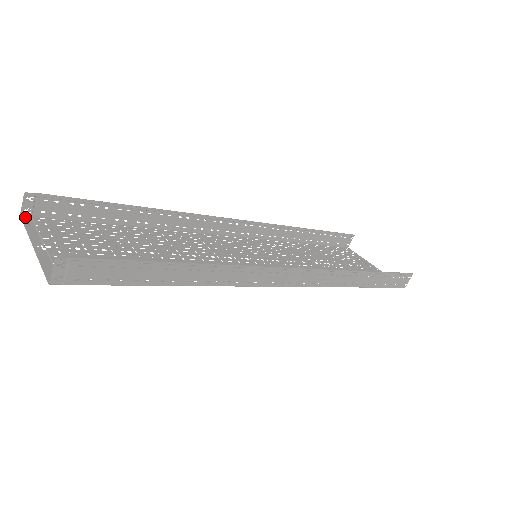
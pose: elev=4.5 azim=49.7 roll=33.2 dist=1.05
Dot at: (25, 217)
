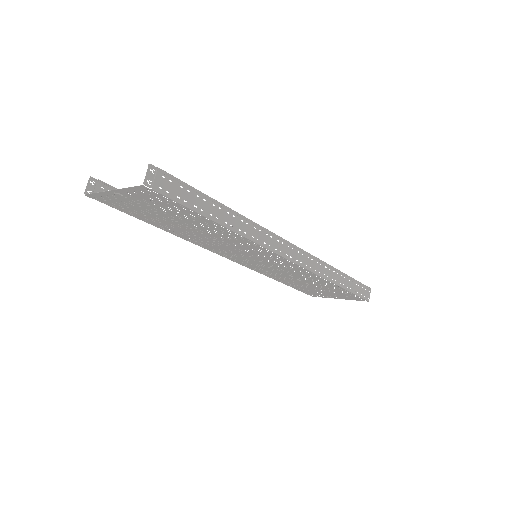
Dot at: (88, 196)
